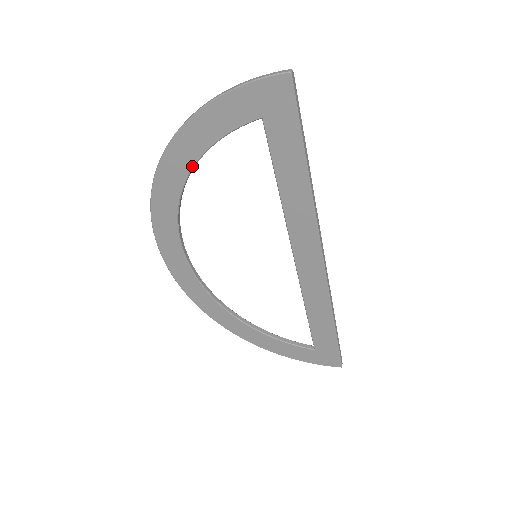
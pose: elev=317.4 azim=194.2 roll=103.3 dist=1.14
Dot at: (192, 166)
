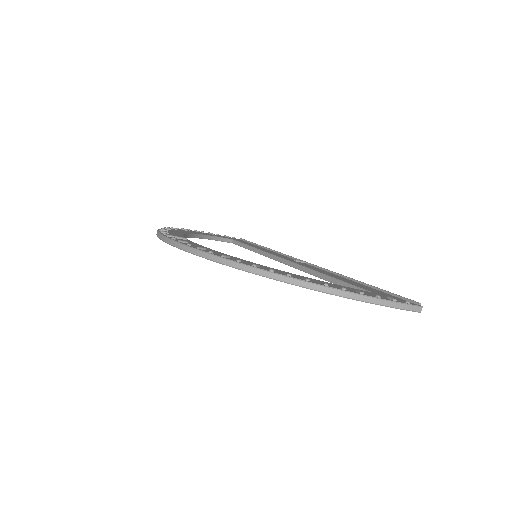
Dot at: occluded
